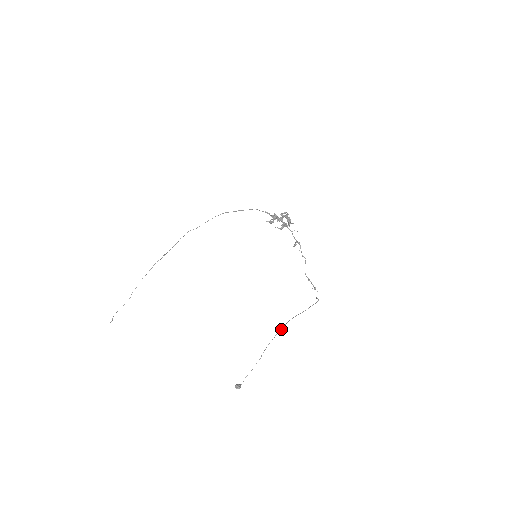
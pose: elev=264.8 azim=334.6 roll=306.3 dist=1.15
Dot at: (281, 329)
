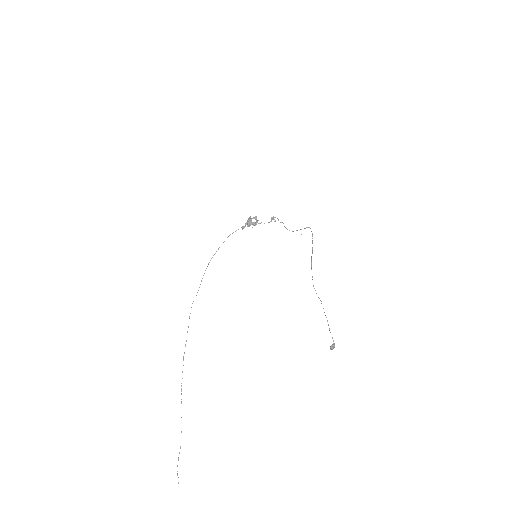
Dot at: (312, 279)
